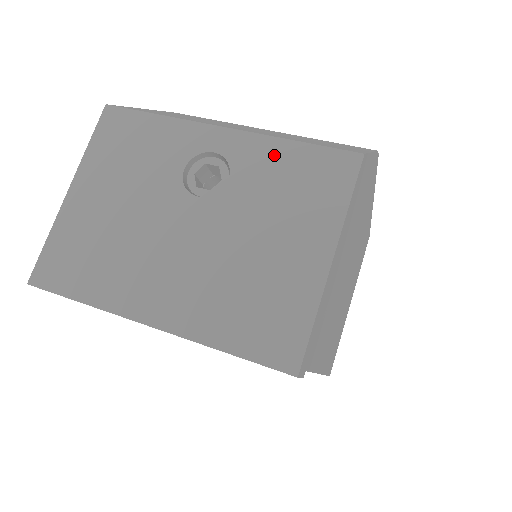
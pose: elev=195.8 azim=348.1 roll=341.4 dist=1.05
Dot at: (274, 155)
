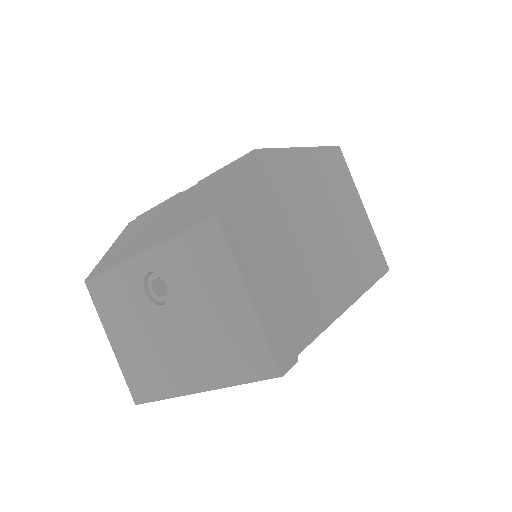
Dot at: (176, 252)
